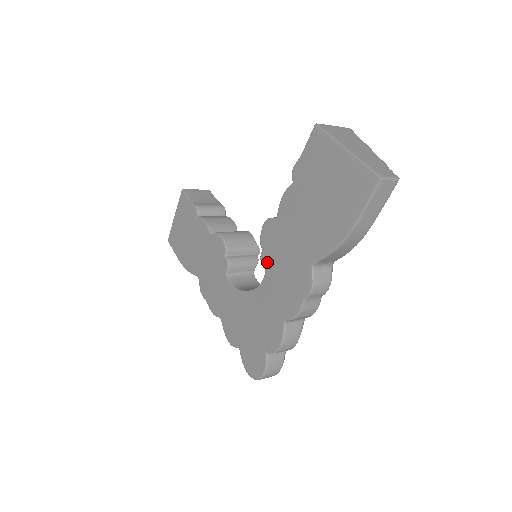
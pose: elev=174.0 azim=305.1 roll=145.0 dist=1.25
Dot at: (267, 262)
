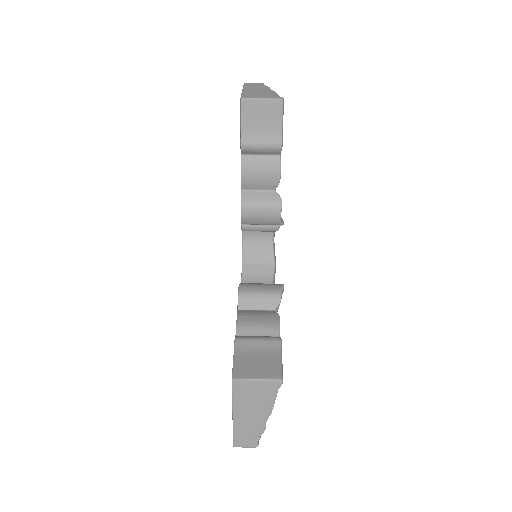
Dot at: occluded
